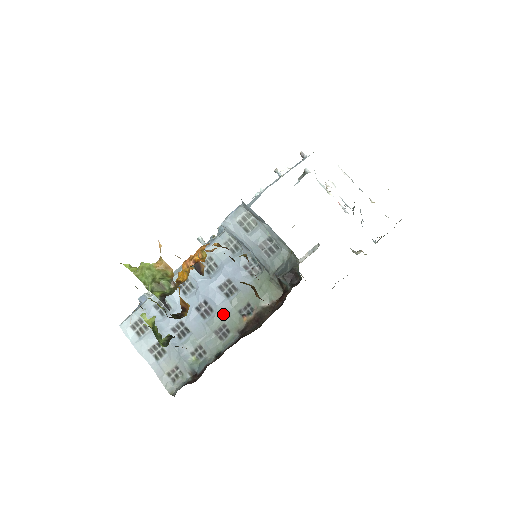
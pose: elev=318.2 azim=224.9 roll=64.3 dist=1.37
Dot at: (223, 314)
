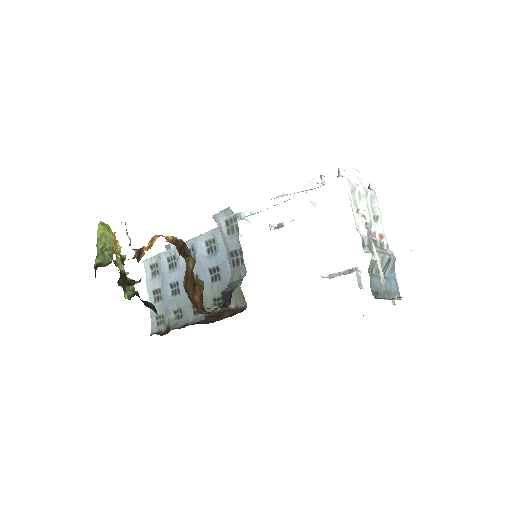
Dot at: (203, 294)
